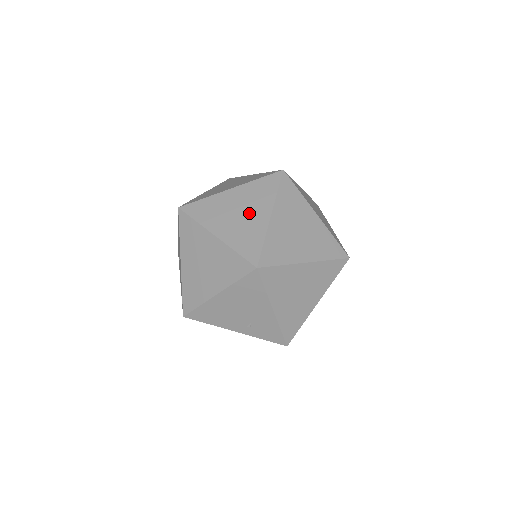
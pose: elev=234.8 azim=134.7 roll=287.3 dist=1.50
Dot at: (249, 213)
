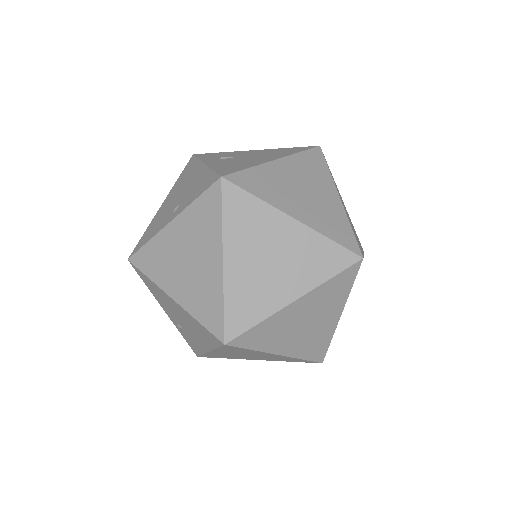
Dot at: (280, 273)
